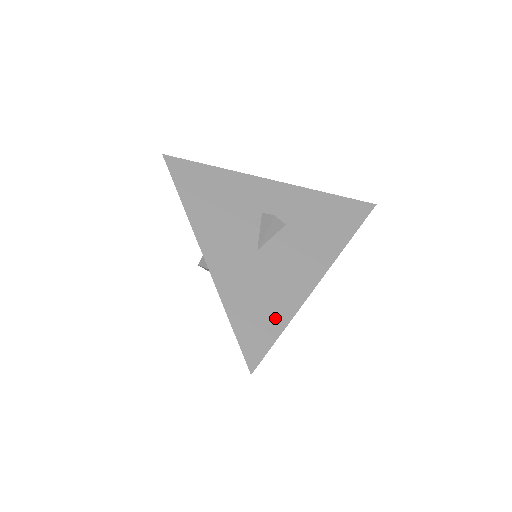
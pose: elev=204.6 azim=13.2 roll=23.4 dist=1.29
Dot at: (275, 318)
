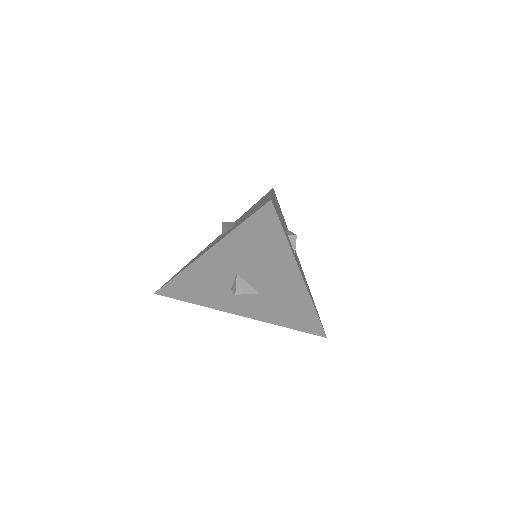
Dot at: occluded
